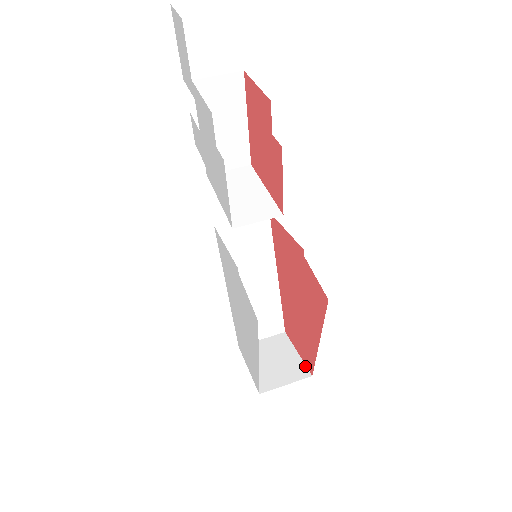
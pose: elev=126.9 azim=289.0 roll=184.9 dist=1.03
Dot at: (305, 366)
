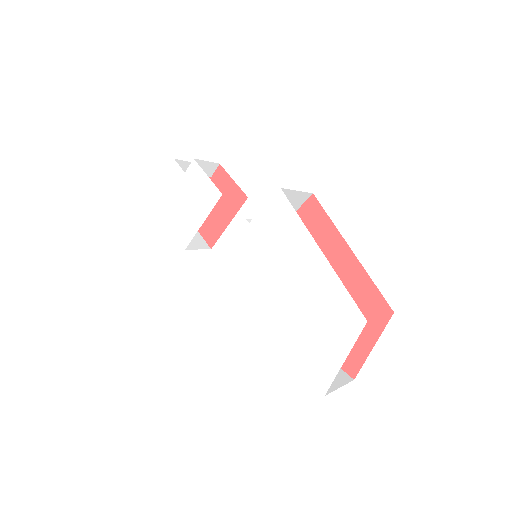
Dot at: occluded
